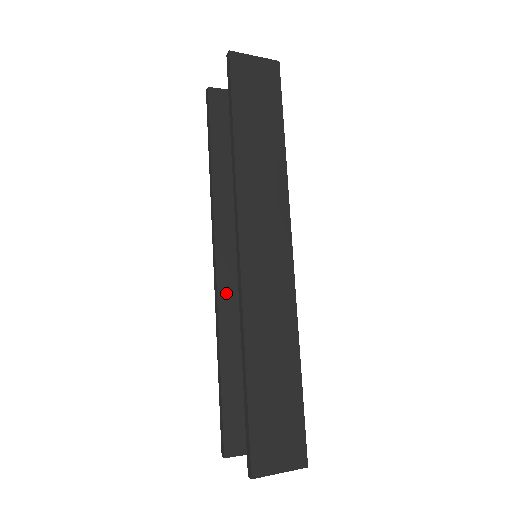
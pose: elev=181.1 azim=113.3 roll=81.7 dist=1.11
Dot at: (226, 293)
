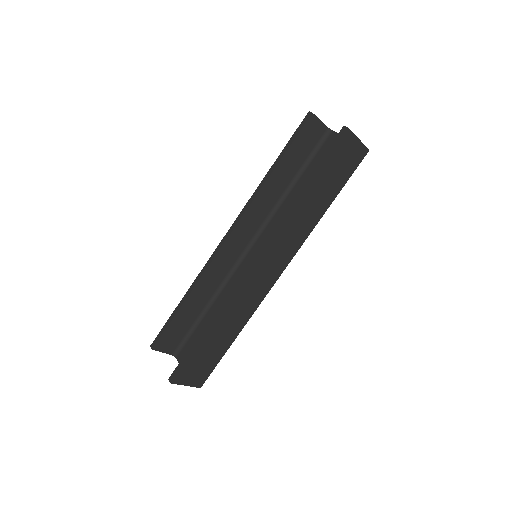
Dot at: (220, 260)
